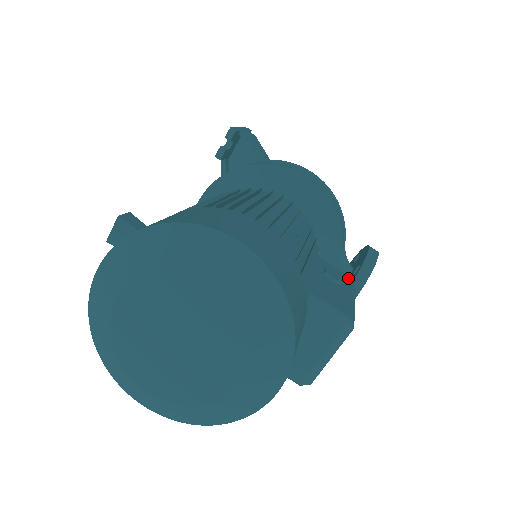
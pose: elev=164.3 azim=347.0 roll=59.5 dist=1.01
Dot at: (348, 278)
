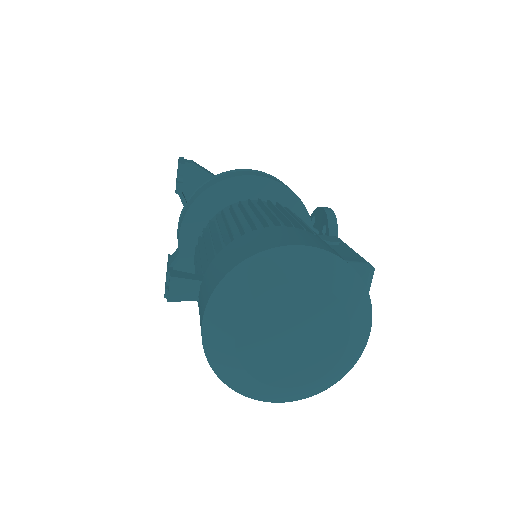
Dot at: (335, 237)
